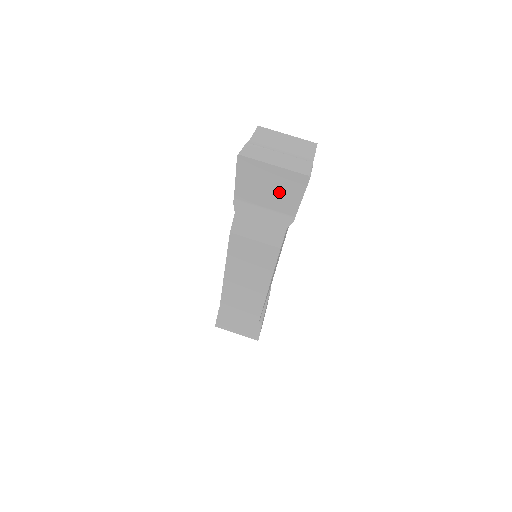
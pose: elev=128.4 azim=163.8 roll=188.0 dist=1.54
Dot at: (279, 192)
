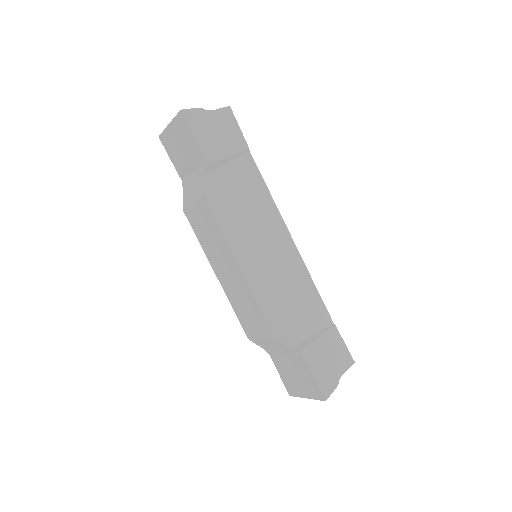
Dot at: (186, 145)
